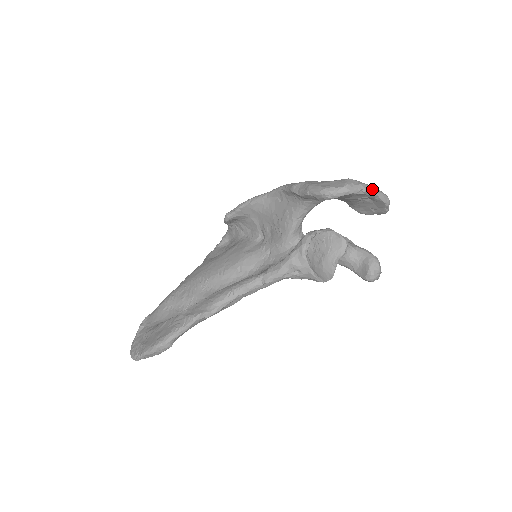
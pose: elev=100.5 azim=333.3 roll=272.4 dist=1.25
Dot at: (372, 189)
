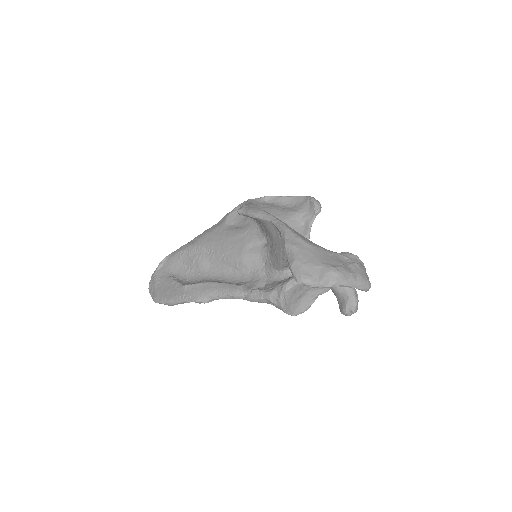
Dot at: (350, 284)
